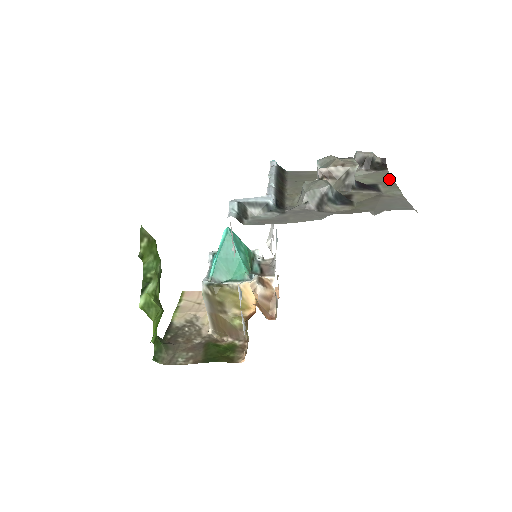
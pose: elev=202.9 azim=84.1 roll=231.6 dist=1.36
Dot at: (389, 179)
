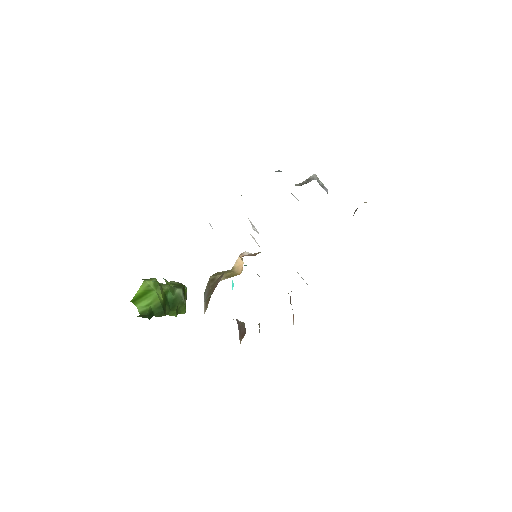
Dot at: occluded
